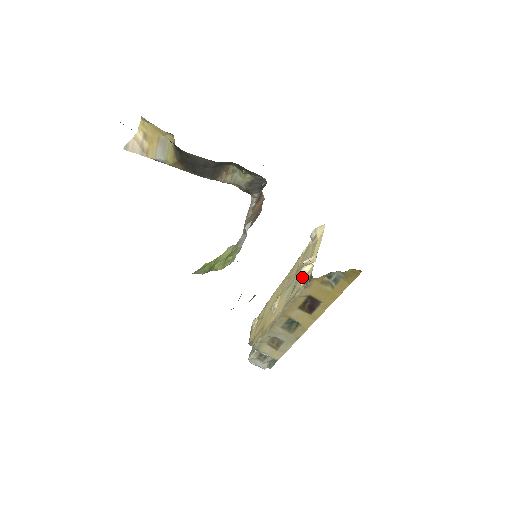
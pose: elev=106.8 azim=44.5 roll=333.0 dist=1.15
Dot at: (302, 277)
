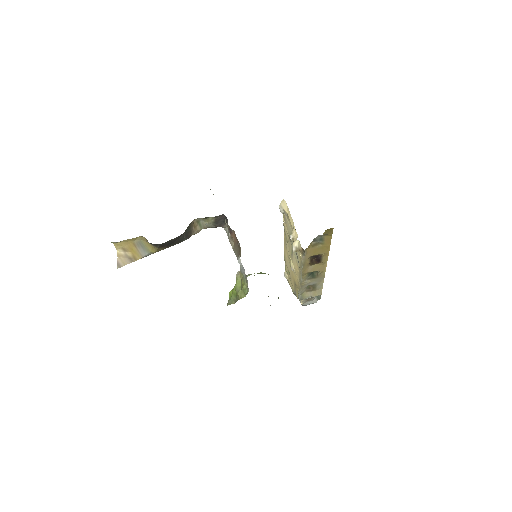
Dot at: (297, 251)
